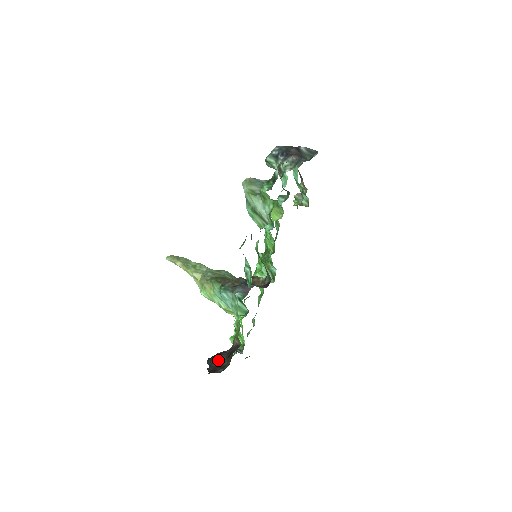
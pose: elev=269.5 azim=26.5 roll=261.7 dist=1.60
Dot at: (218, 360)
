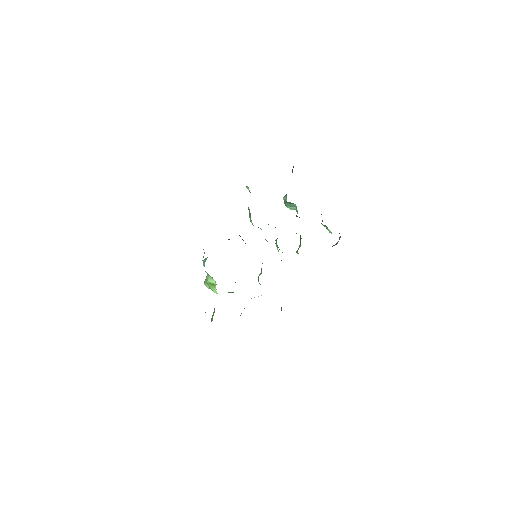
Dot at: occluded
